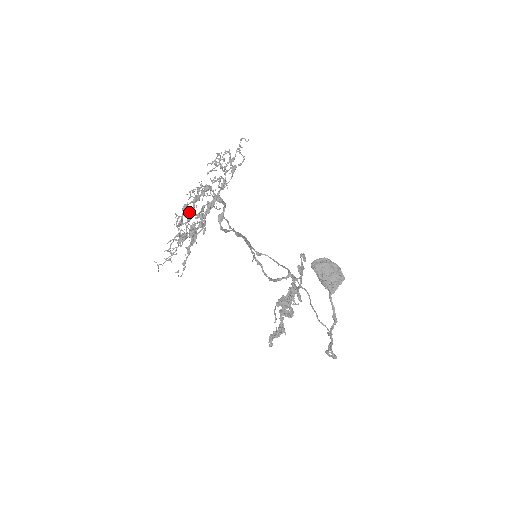
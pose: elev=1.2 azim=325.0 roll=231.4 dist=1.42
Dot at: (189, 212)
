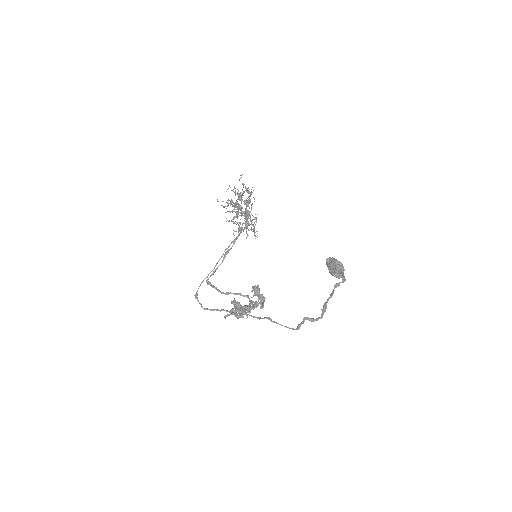
Dot at: occluded
